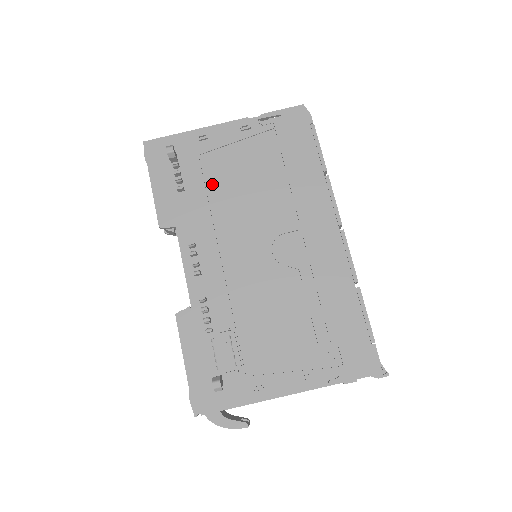
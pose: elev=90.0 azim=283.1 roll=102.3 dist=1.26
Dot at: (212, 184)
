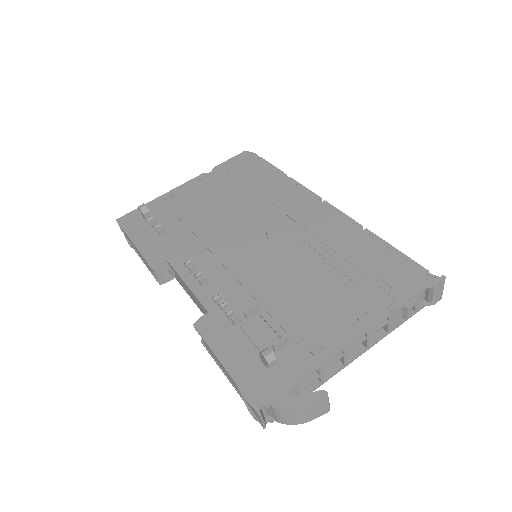
Dot at: (190, 220)
